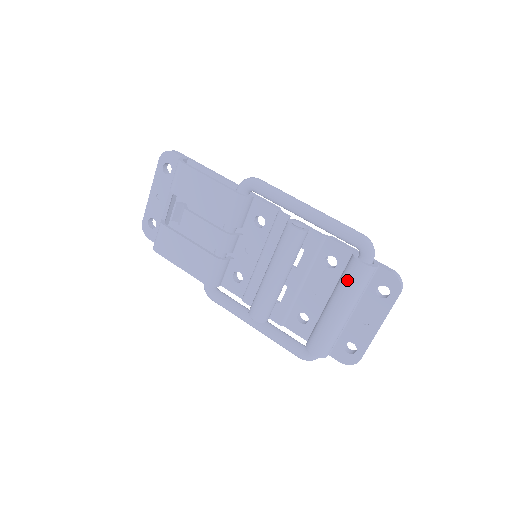
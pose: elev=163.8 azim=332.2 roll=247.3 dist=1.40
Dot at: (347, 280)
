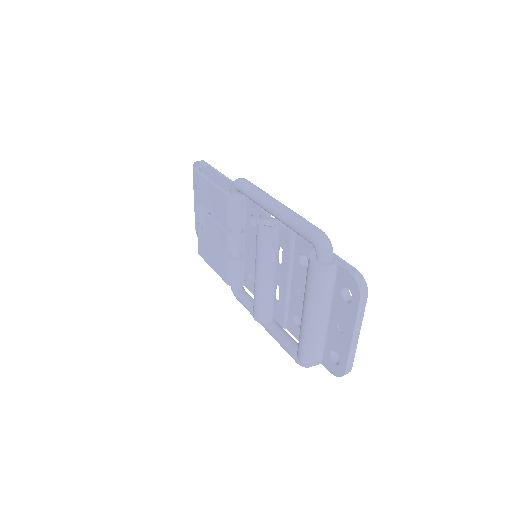
Dot at: (307, 281)
